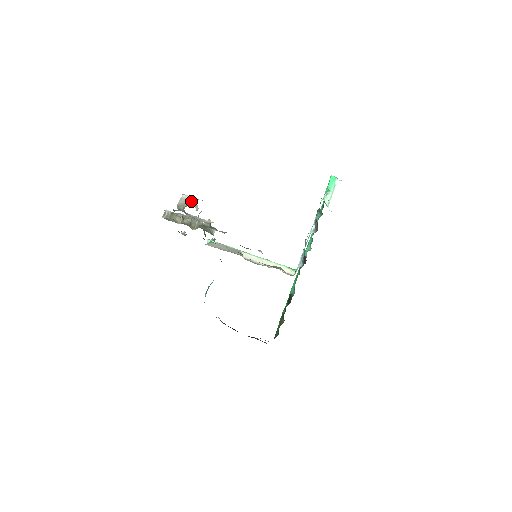
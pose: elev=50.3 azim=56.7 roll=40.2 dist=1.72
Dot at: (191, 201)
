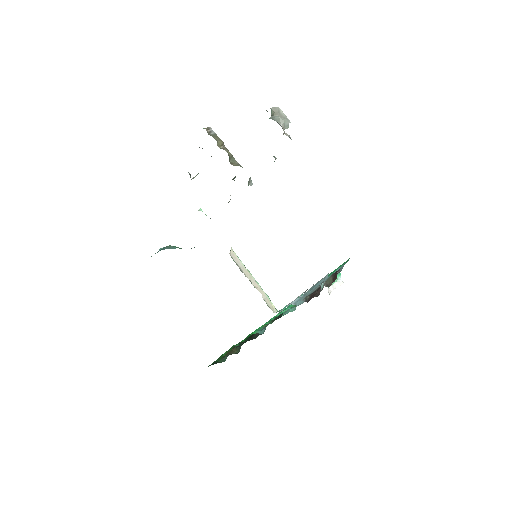
Dot at: (285, 118)
